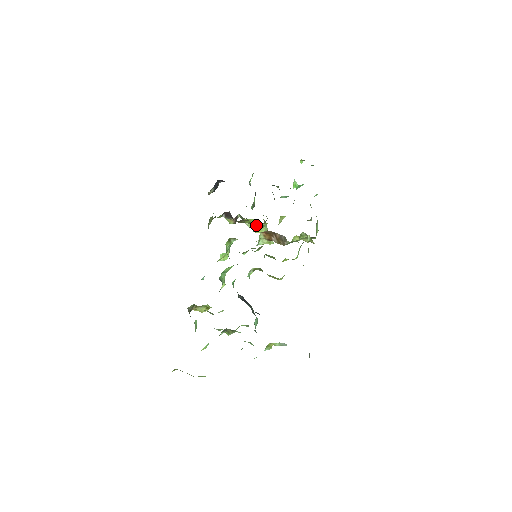
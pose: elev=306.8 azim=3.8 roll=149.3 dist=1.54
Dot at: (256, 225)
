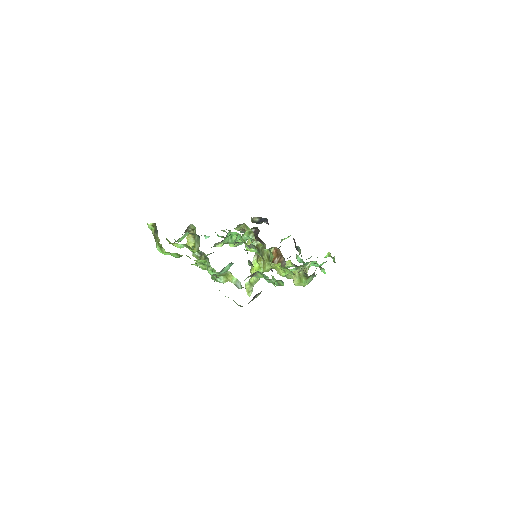
Dot at: (260, 263)
